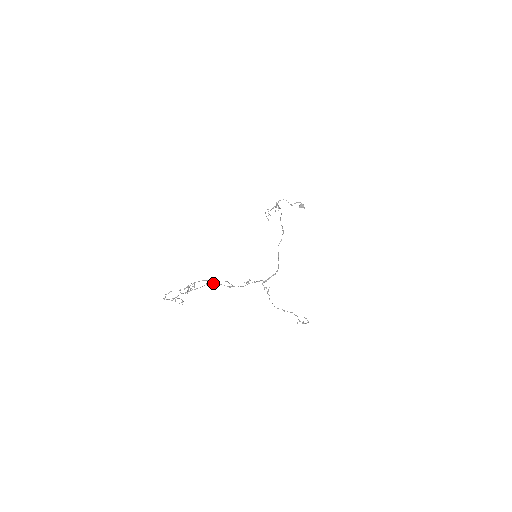
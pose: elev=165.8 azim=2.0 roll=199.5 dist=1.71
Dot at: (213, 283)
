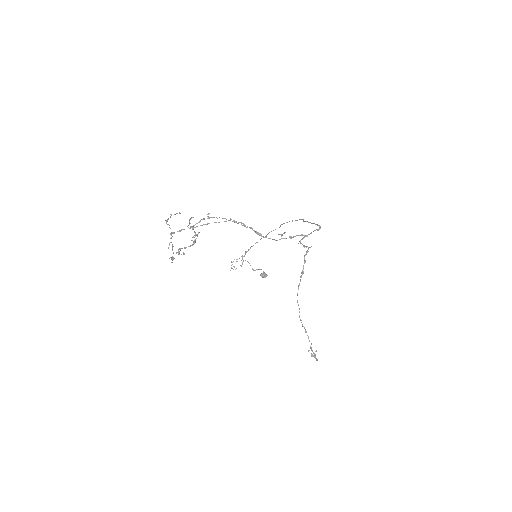
Dot at: occluded
